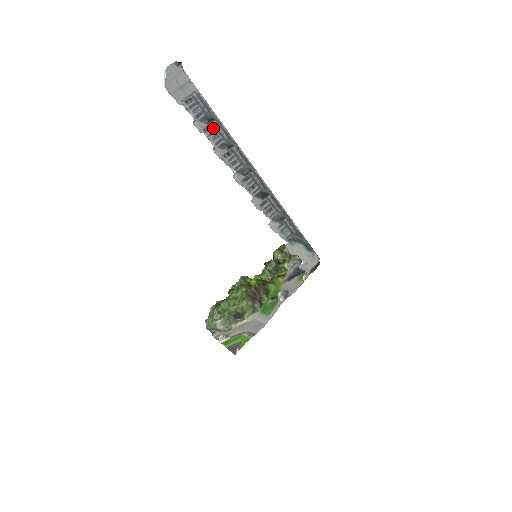
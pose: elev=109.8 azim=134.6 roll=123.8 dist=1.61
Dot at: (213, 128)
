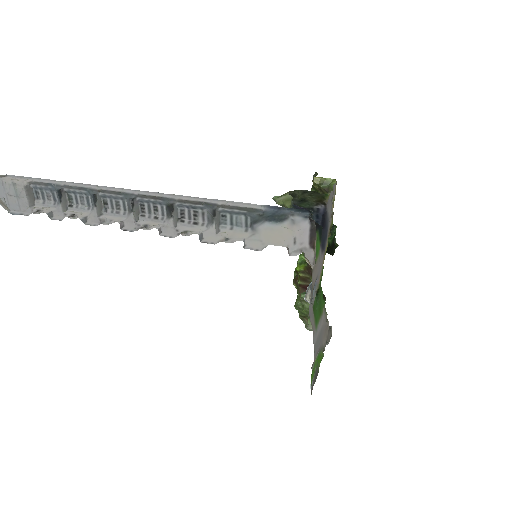
Dot at: (72, 195)
